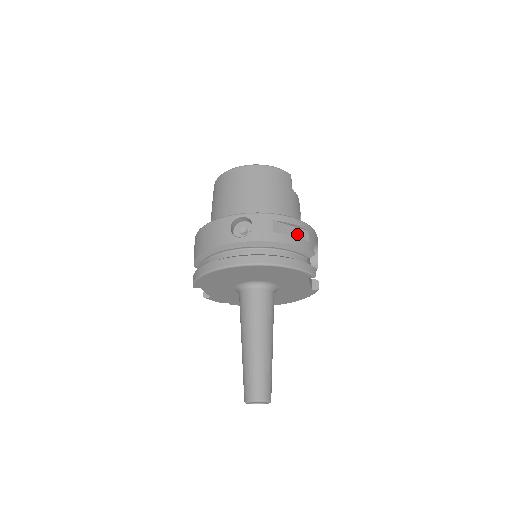
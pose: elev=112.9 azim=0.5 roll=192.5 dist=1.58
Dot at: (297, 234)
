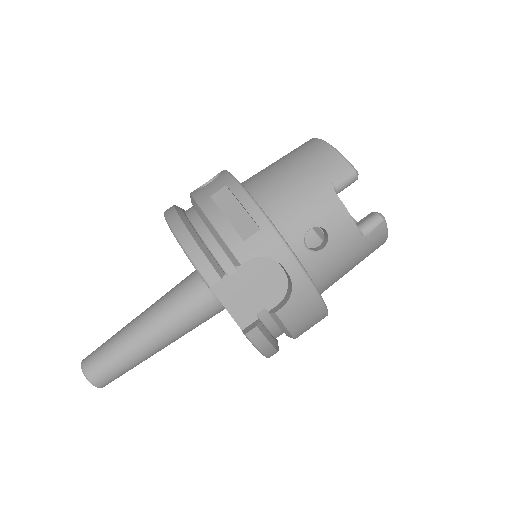
Dot at: (239, 220)
